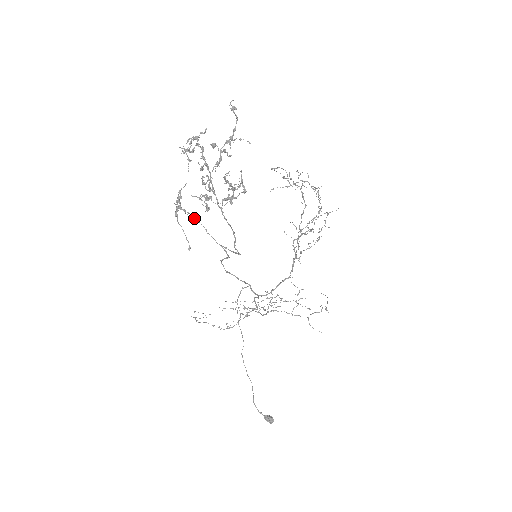
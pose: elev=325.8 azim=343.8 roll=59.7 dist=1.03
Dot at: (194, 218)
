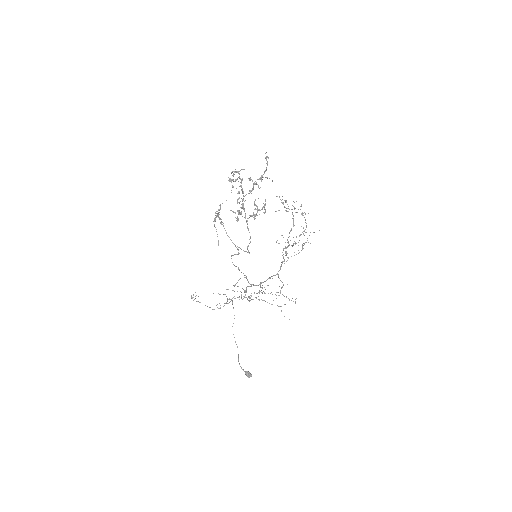
Dot at: (221, 223)
